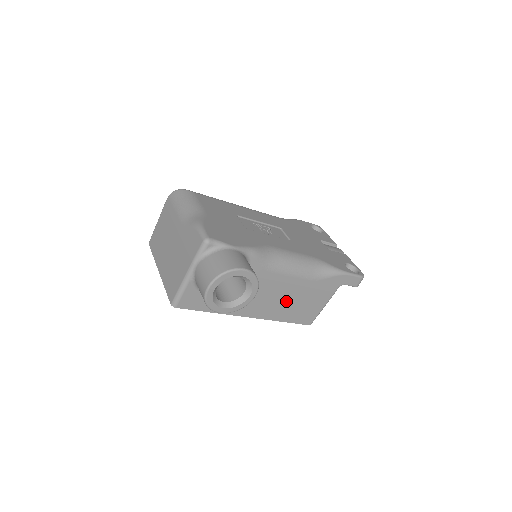
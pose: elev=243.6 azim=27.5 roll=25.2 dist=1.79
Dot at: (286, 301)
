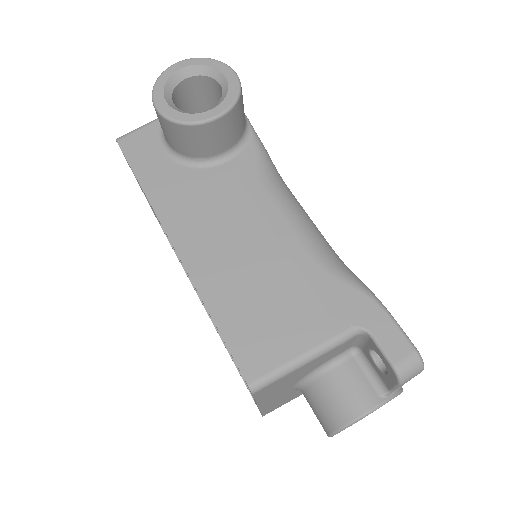
Dot at: (246, 266)
